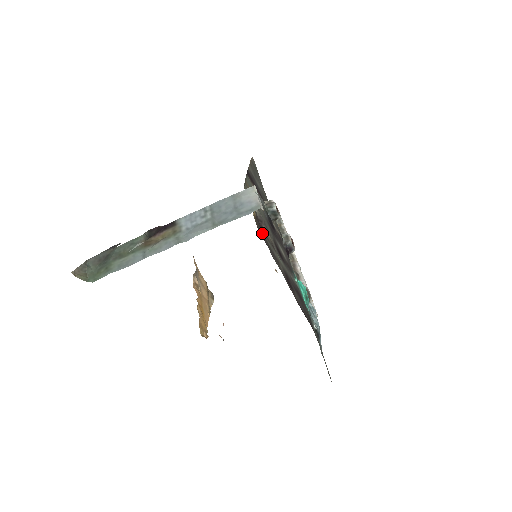
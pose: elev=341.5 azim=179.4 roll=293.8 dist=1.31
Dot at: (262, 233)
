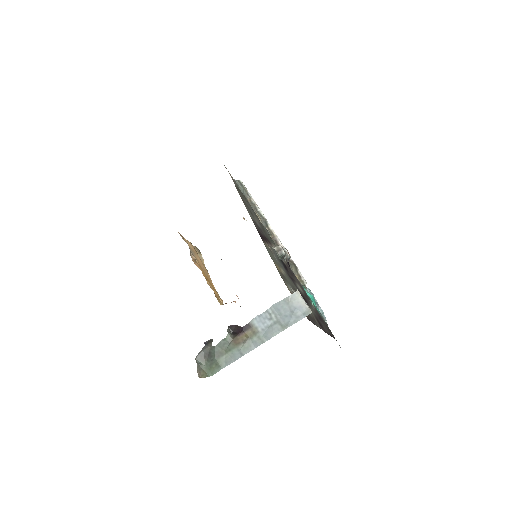
Dot at: occluded
